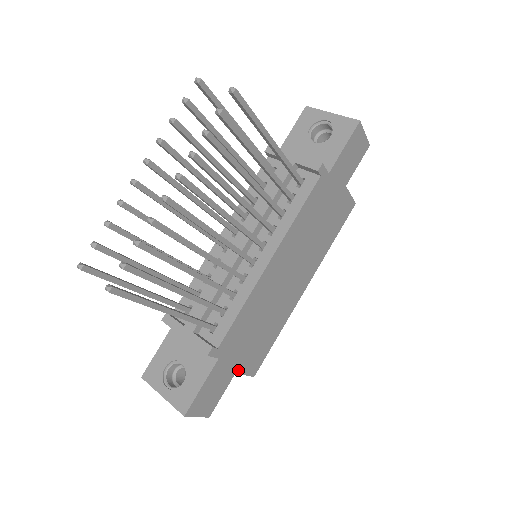
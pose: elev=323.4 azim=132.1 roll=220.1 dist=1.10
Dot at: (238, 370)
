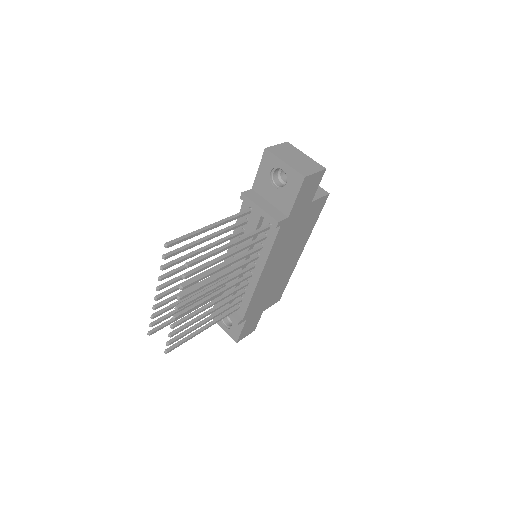
Dot at: (264, 309)
